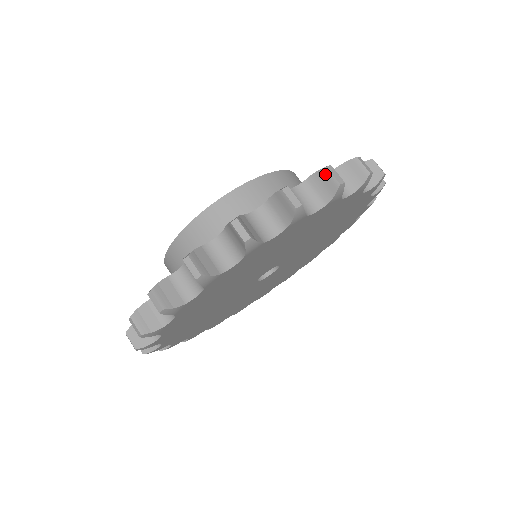
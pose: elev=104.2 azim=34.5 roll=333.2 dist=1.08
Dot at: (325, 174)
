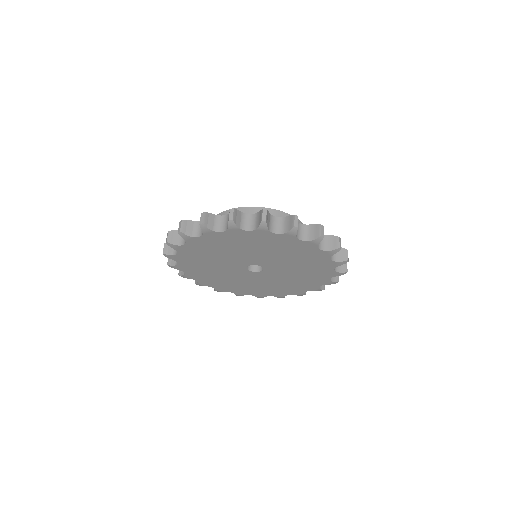
Dot at: (336, 239)
